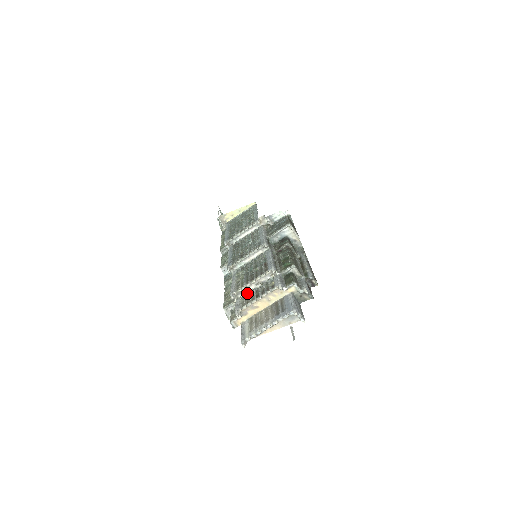
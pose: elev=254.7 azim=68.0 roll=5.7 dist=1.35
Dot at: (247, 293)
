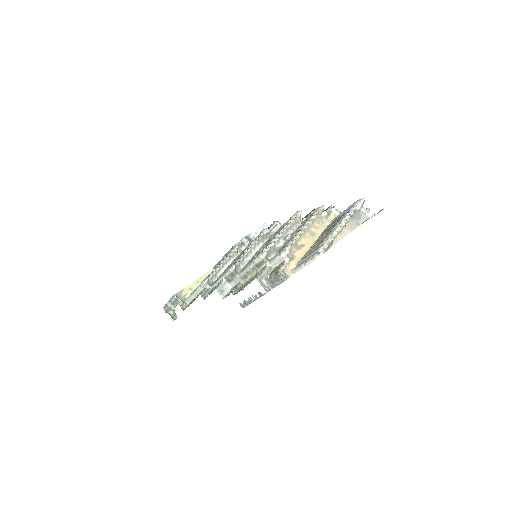
Dot at: (278, 251)
